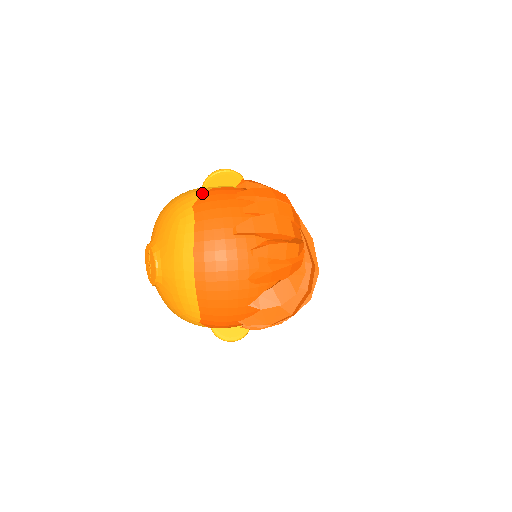
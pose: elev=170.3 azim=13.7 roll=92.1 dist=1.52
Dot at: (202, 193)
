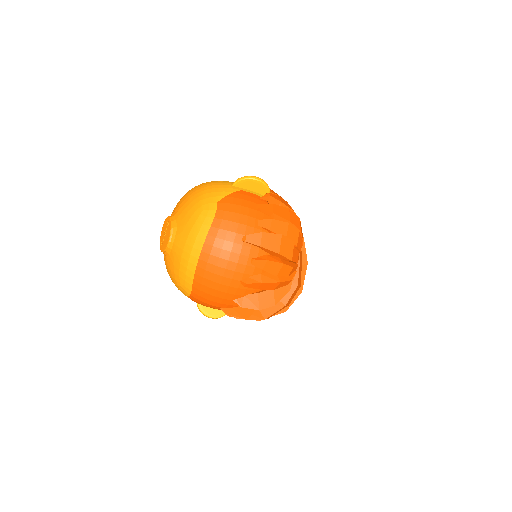
Dot at: (230, 192)
